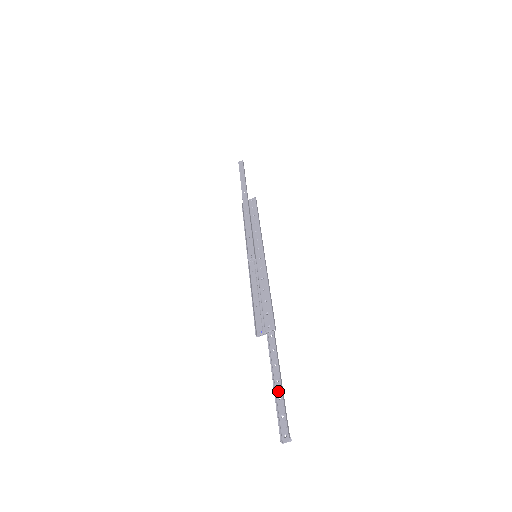
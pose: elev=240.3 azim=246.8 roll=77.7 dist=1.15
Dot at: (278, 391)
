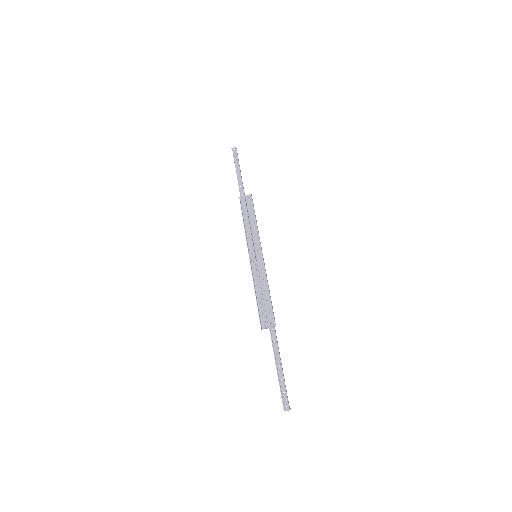
Dot at: (280, 374)
